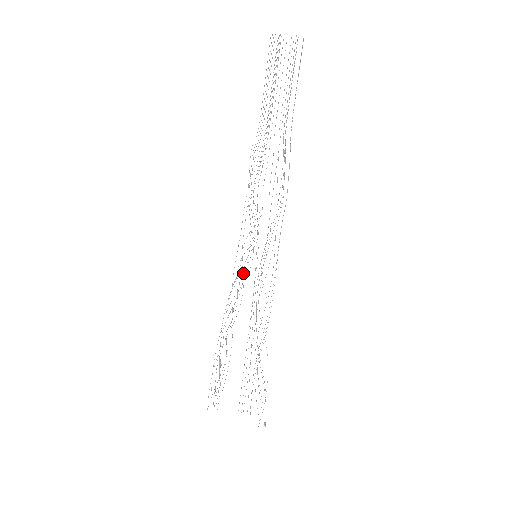
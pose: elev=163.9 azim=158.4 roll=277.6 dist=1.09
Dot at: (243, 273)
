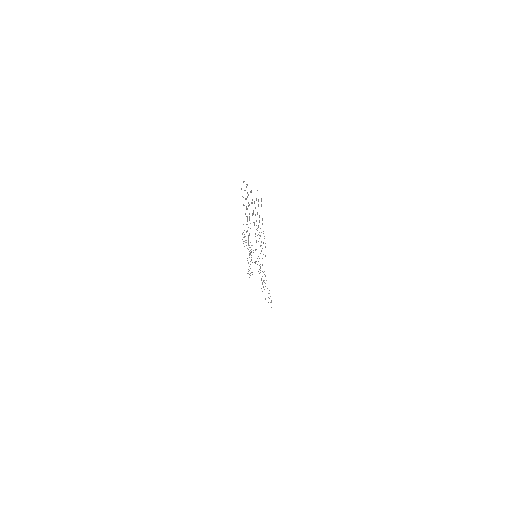
Dot at: occluded
